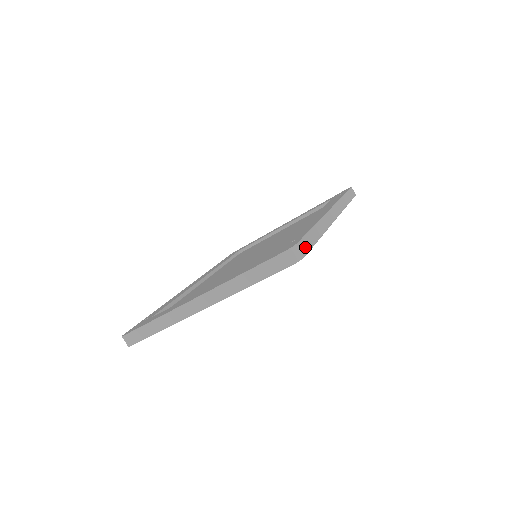
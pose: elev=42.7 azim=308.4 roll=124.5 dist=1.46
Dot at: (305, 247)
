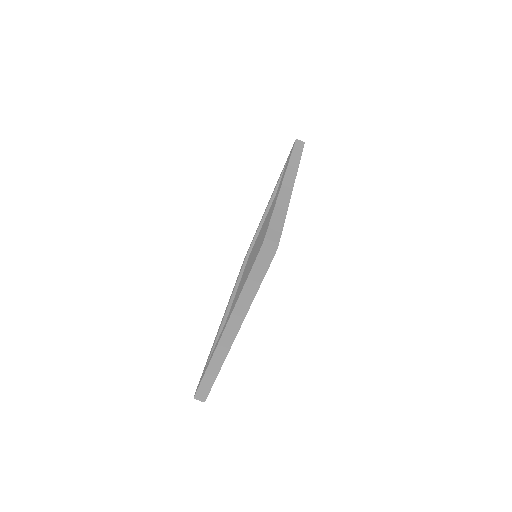
Dot at: (275, 234)
